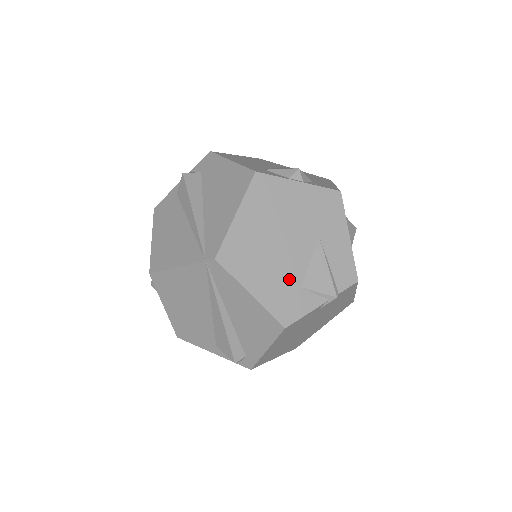
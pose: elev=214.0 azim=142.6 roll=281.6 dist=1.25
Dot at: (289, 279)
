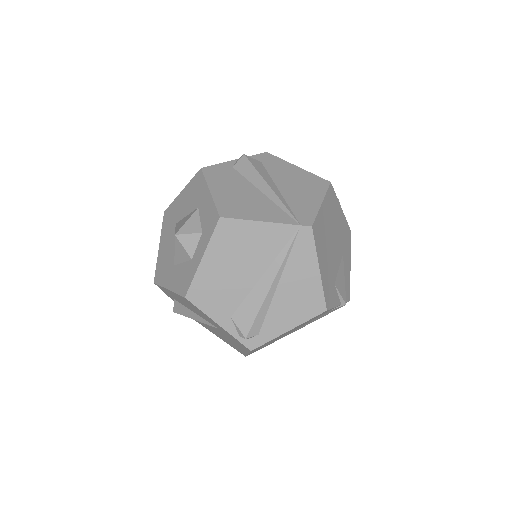
Dot at: (332, 273)
